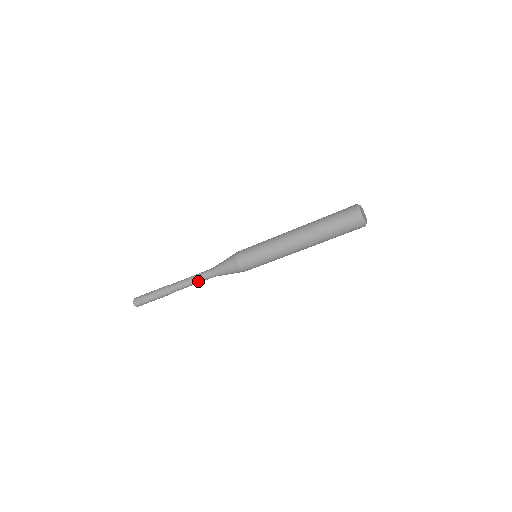
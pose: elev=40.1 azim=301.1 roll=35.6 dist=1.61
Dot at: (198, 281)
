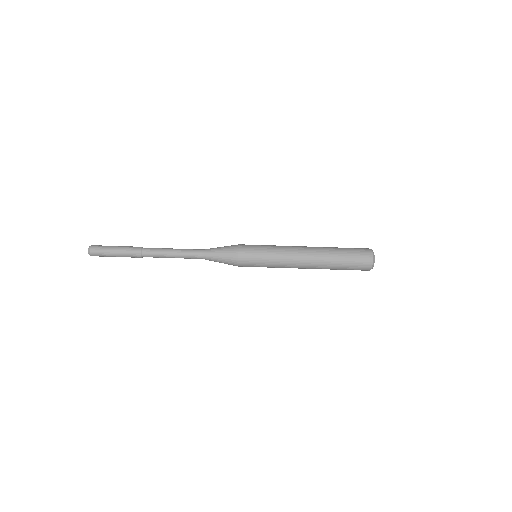
Dot at: (182, 252)
